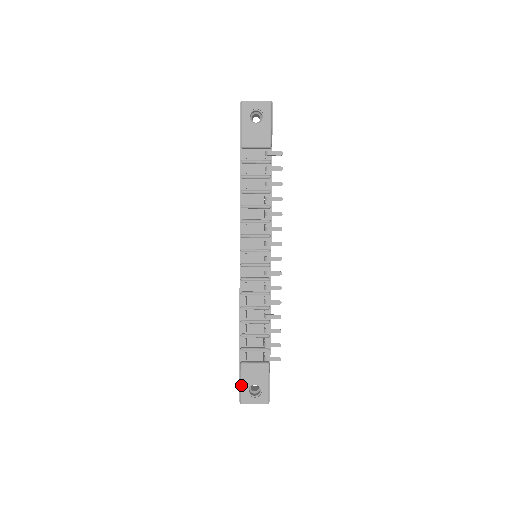
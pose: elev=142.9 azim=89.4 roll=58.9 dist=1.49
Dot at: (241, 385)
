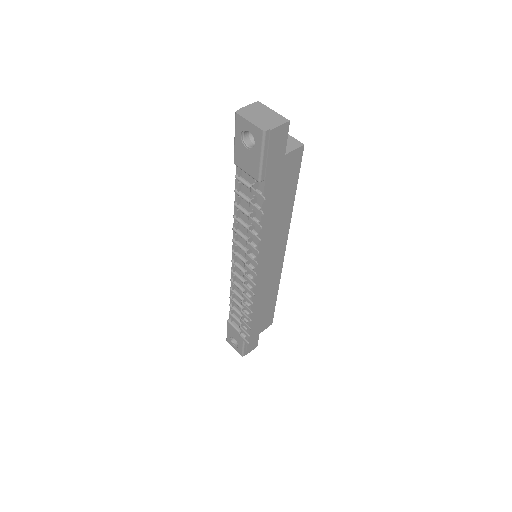
Dot at: (227, 331)
